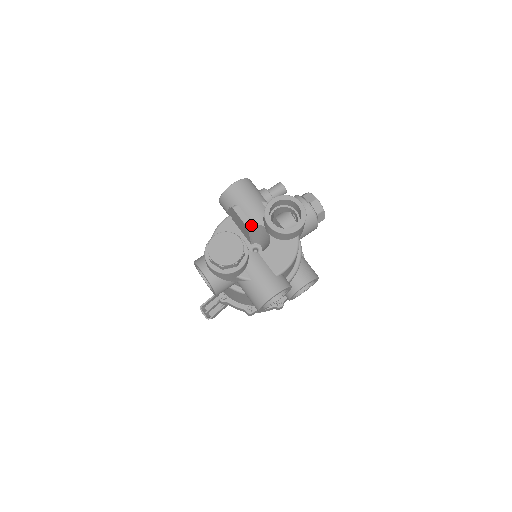
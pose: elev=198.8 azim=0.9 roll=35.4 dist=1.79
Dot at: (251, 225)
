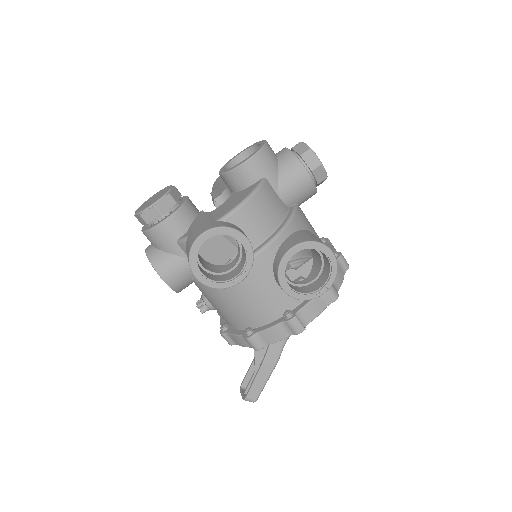
Dot at: (219, 195)
